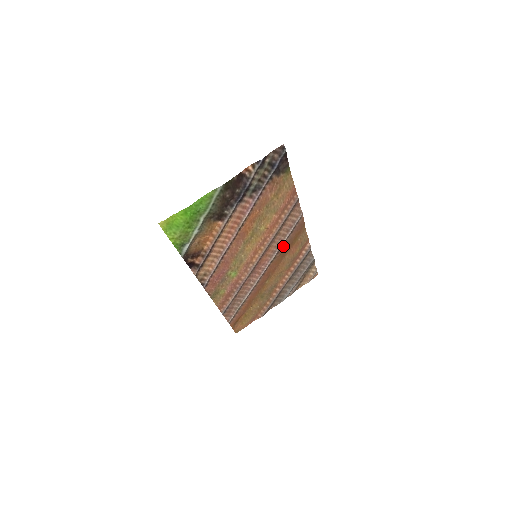
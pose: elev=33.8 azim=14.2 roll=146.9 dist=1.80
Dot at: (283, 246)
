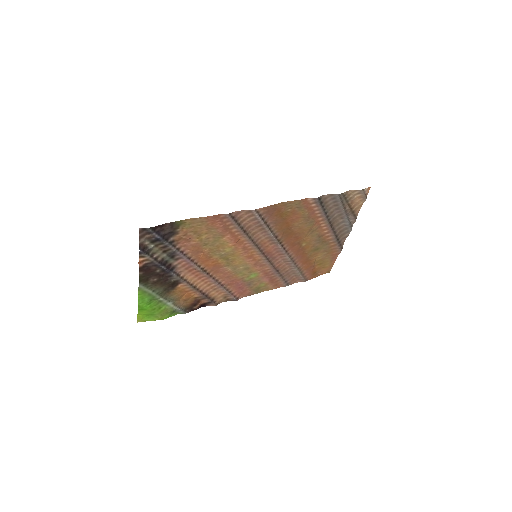
Dot at: (275, 231)
